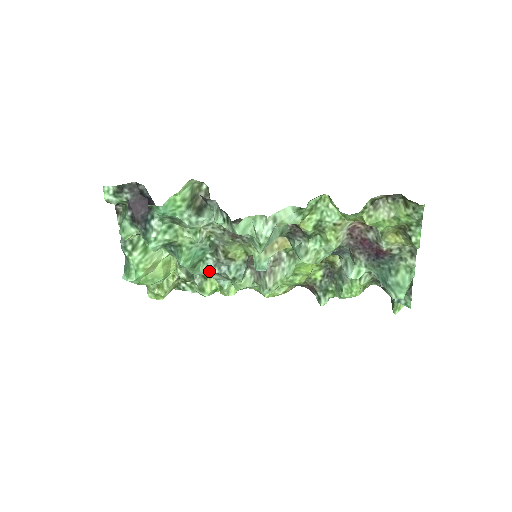
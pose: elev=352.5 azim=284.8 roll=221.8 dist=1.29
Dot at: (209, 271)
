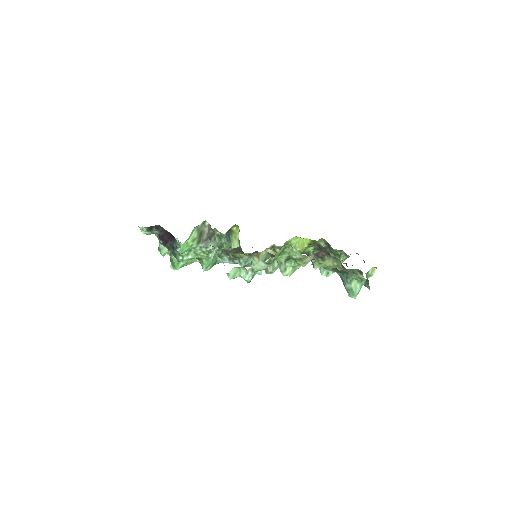
Dot at: occluded
